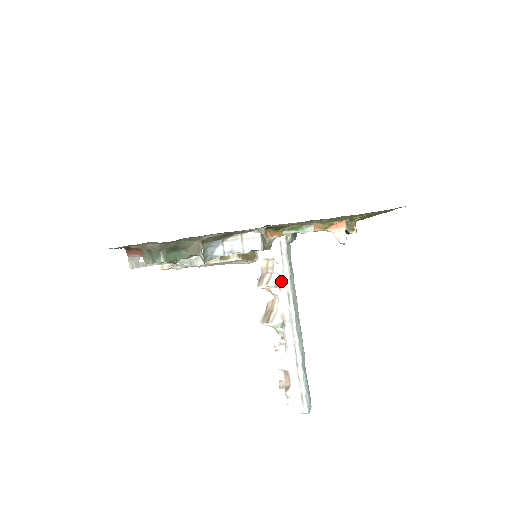
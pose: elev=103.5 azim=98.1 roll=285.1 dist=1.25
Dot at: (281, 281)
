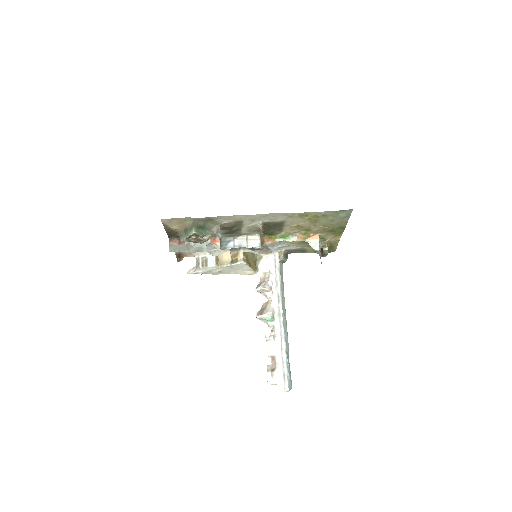
Dot at: (274, 286)
